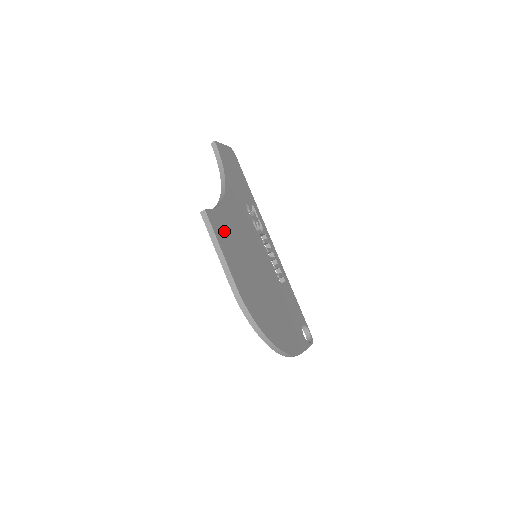
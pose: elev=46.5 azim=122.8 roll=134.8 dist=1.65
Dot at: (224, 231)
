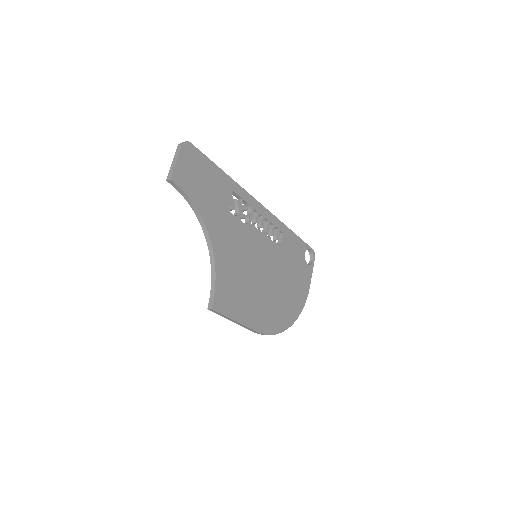
Dot at: (230, 296)
